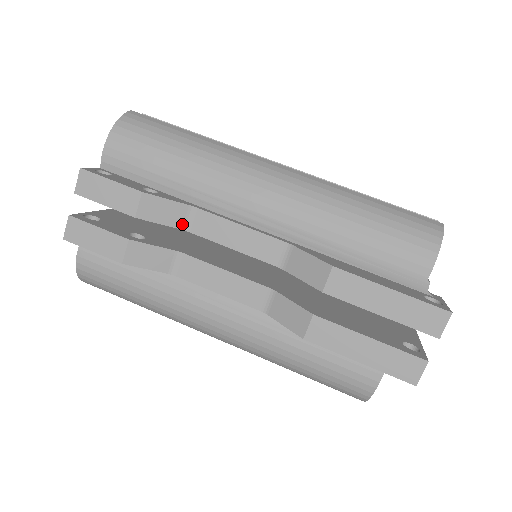
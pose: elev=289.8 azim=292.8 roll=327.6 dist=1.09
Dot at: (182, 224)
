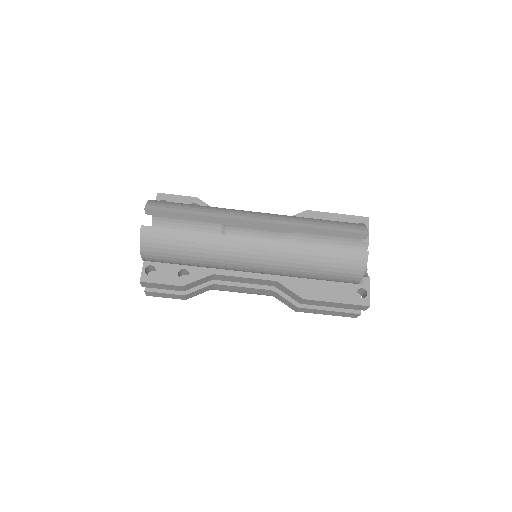
Dot at: (210, 280)
